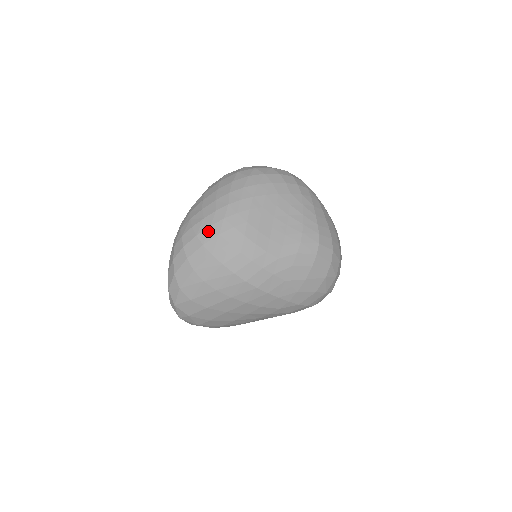
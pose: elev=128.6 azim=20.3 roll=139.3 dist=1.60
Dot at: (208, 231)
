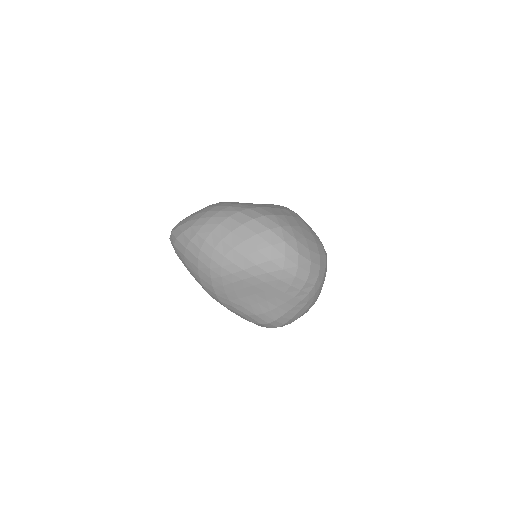
Dot at: (207, 258)
